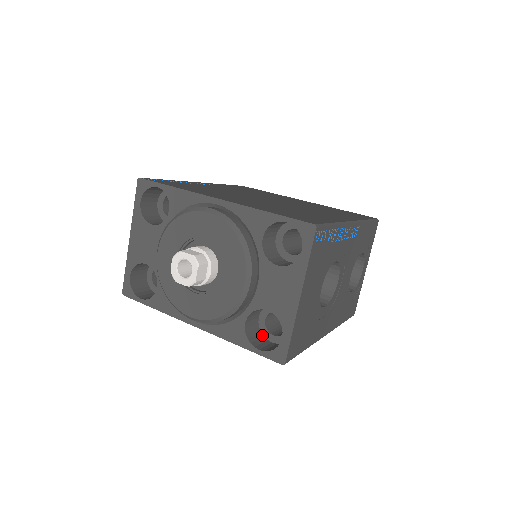
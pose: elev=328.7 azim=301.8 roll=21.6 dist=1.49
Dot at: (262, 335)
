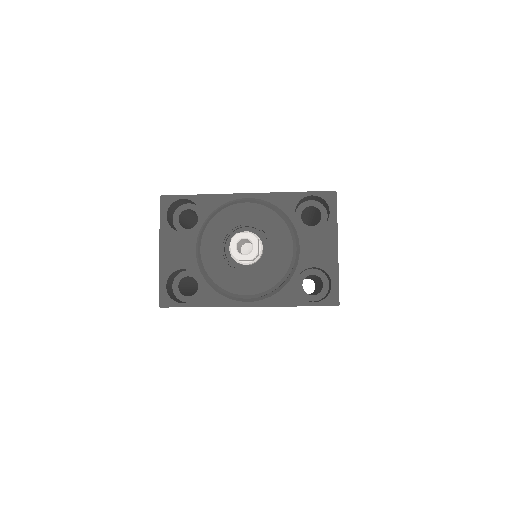
Dot at: (303, 298)
